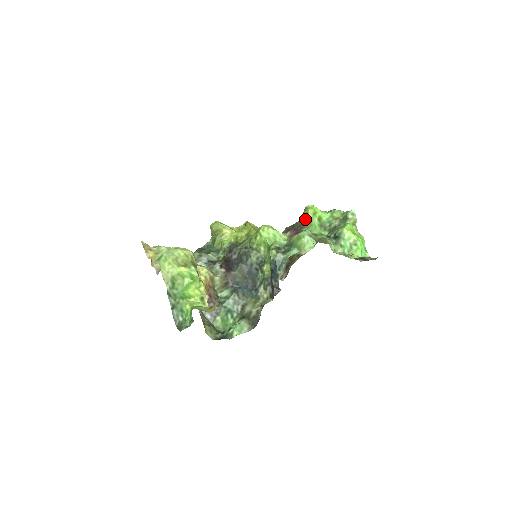
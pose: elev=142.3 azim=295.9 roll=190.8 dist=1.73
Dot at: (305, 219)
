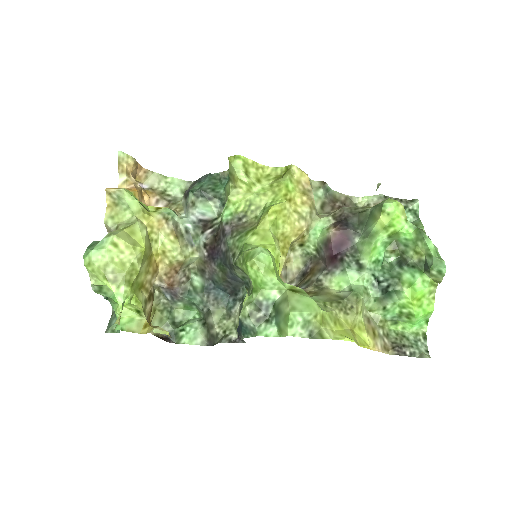
Dot at: (369, 224)
